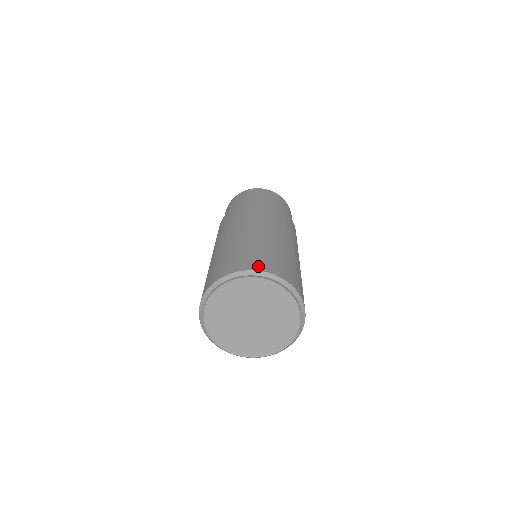
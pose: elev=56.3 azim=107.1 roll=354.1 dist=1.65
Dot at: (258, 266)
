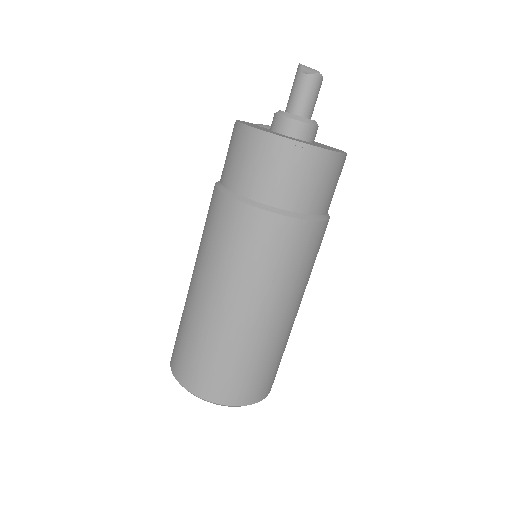
Dot at: (268, 391)
